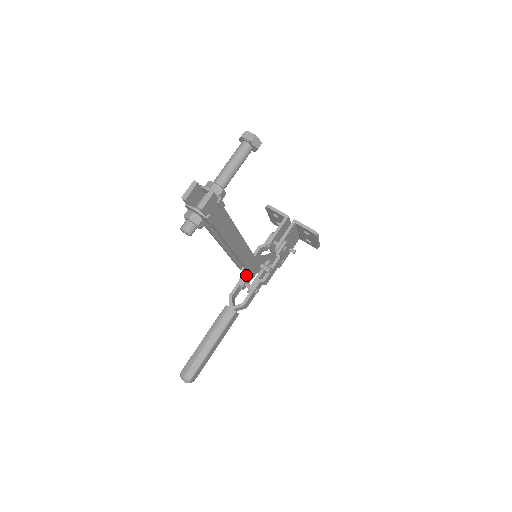
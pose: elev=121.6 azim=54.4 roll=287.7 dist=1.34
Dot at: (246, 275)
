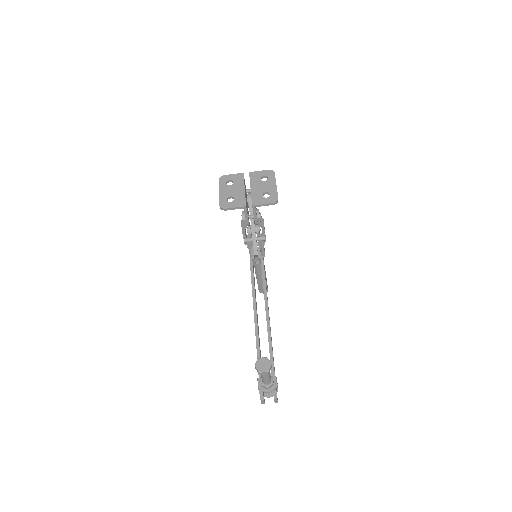
Dot at: (250, 246)
